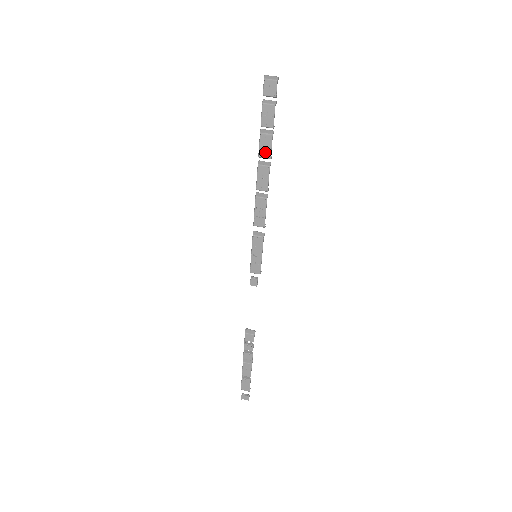
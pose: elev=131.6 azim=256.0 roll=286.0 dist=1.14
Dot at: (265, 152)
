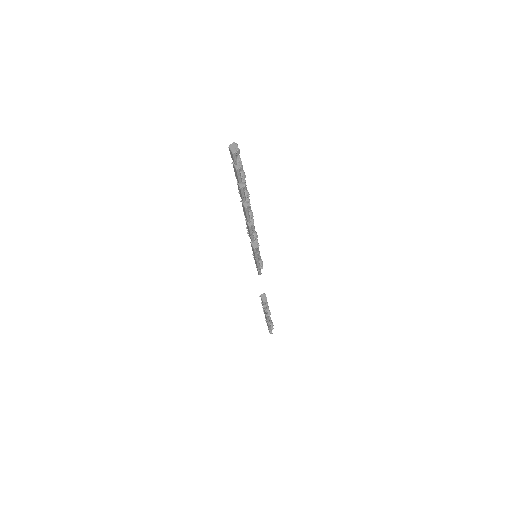
Dot at: (241, 196)
